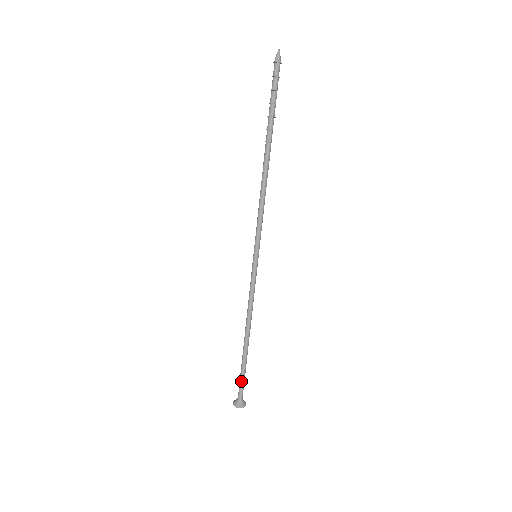
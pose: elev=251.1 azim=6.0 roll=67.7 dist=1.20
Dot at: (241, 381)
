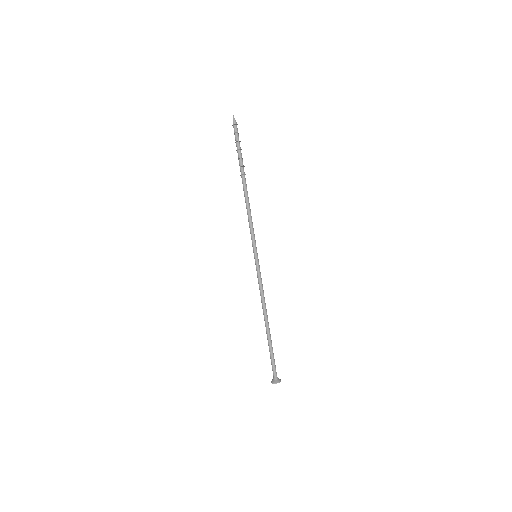
Dot at: (272, 360)
